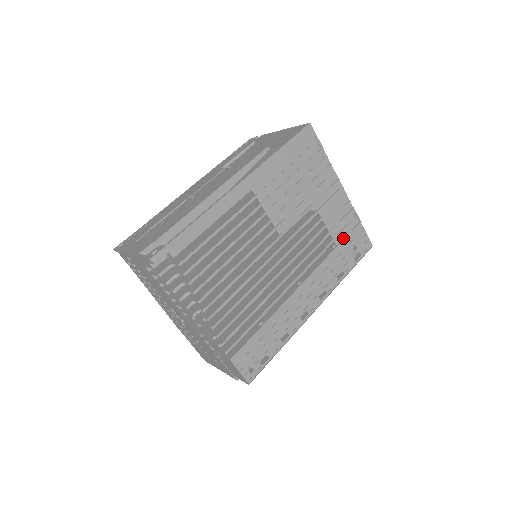
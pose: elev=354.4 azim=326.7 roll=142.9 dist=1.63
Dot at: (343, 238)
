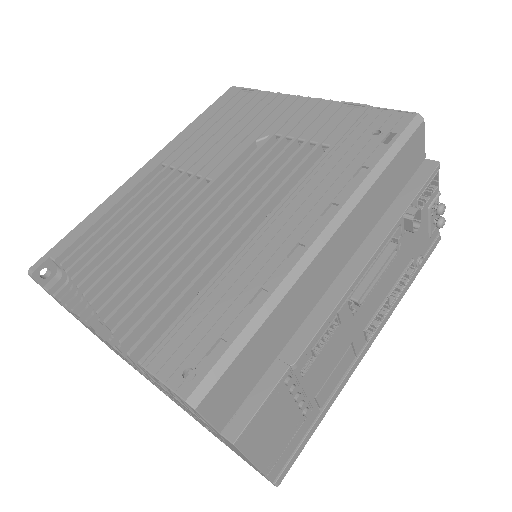
Dot at: (340, 135)
